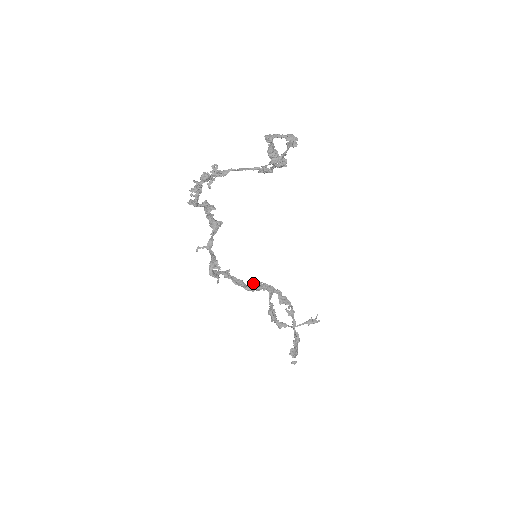
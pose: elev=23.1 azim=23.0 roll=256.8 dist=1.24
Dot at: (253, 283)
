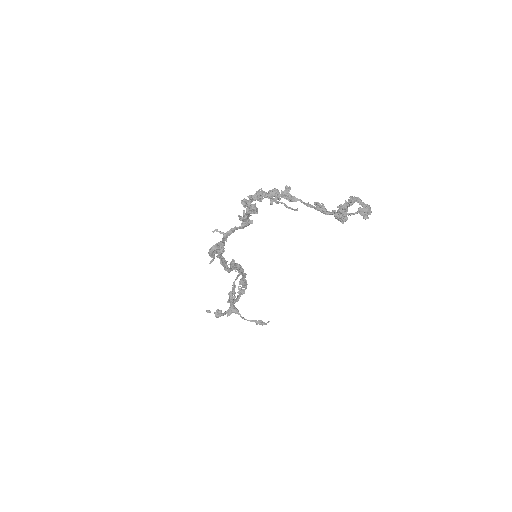
Dot at: (232, 262)
